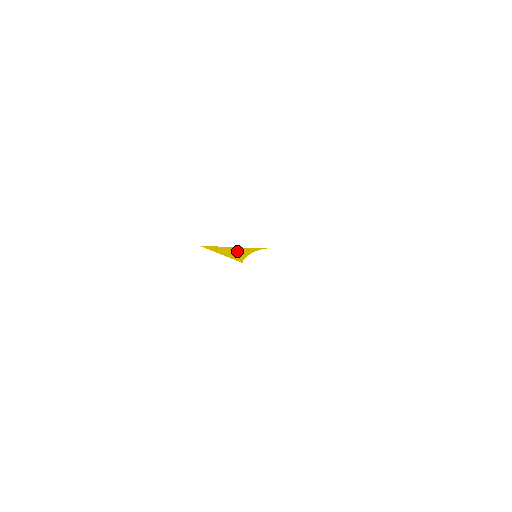
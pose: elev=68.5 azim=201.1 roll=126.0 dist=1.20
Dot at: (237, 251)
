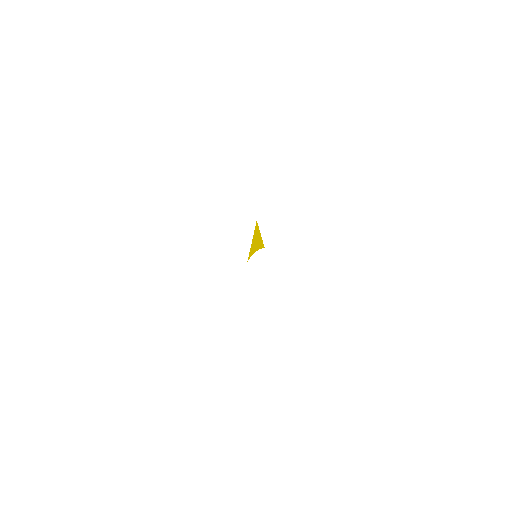
Dot at: (257, 242)
